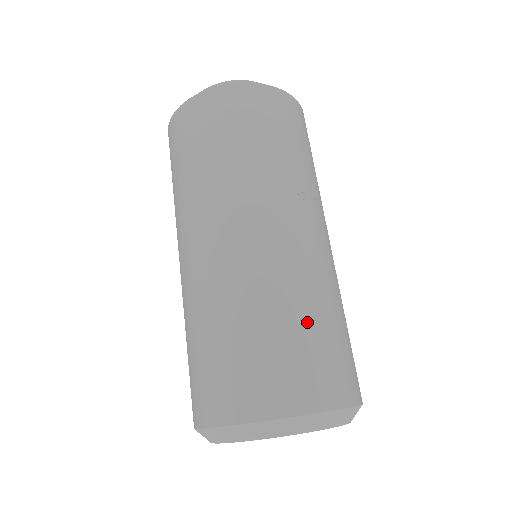
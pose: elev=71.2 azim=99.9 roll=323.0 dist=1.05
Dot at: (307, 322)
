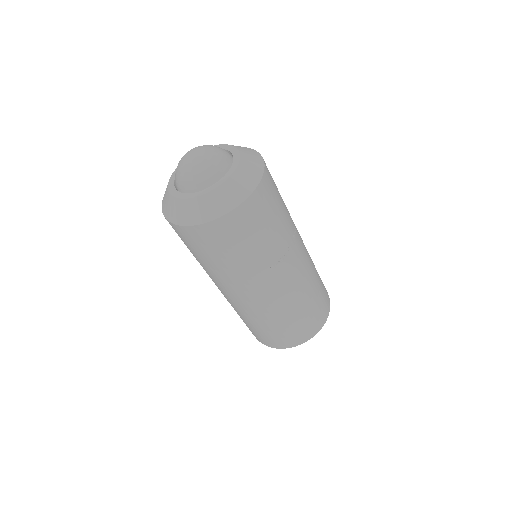
Dot at: (296, 317)
